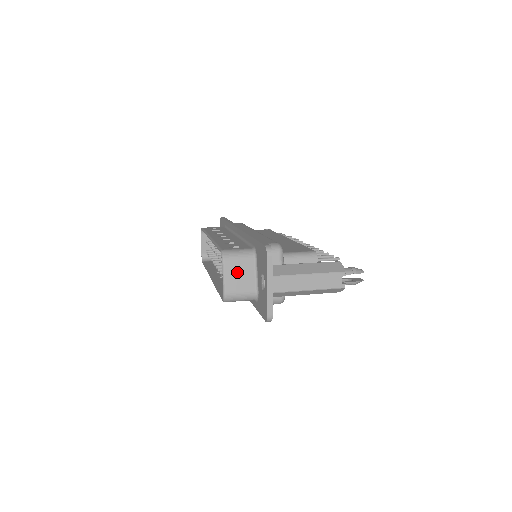
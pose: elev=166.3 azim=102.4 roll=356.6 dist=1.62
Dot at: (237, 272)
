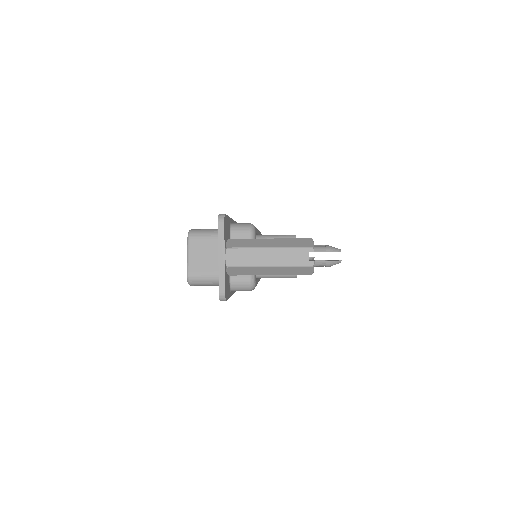
Dot at: (202, 251)
